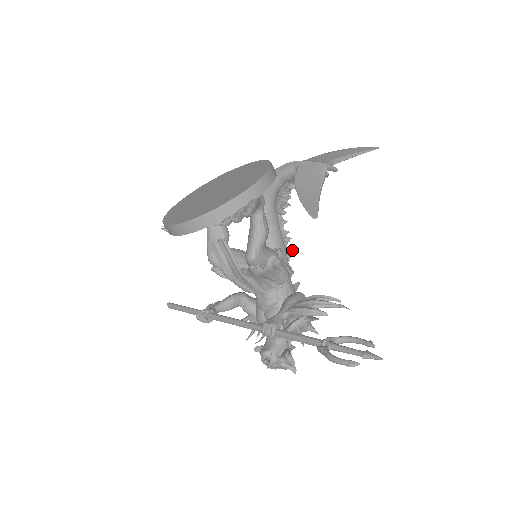
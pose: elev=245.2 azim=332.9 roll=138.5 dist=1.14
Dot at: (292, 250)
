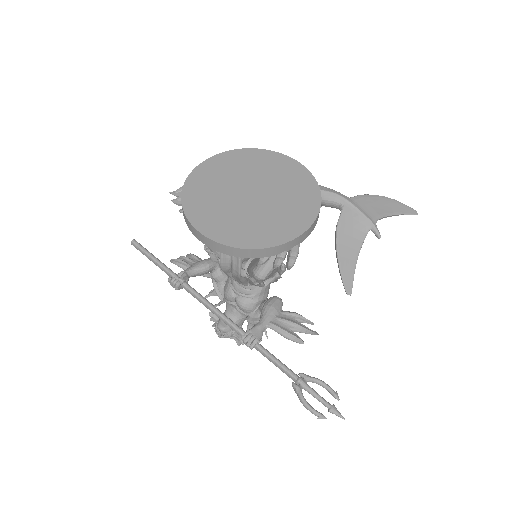
Dot at: occluded
